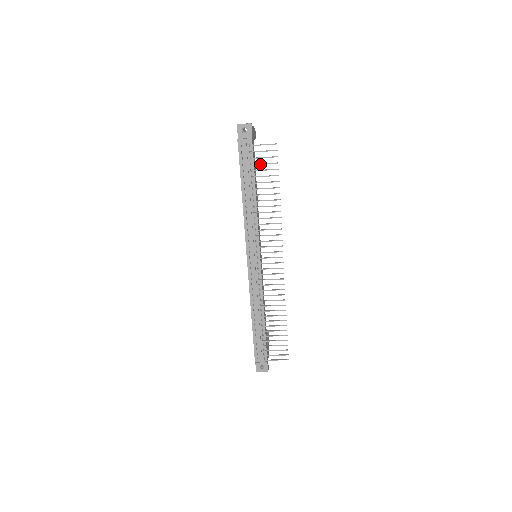
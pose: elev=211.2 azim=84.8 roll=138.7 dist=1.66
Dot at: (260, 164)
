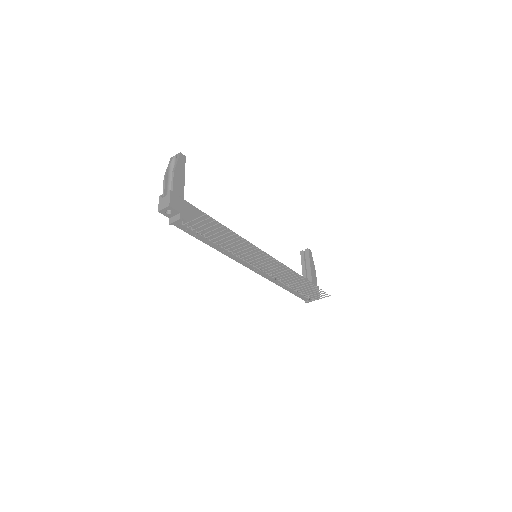
Dot at: (204, 230)
